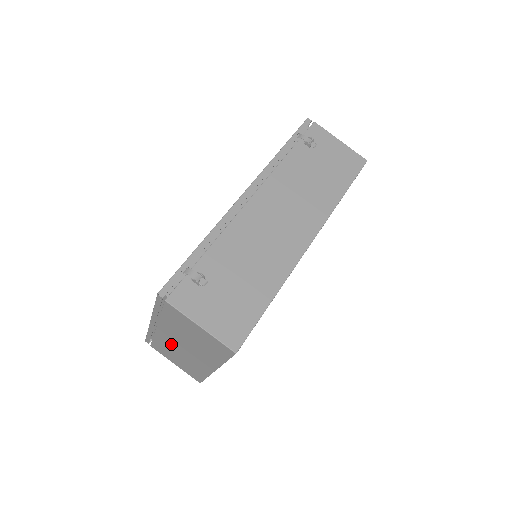
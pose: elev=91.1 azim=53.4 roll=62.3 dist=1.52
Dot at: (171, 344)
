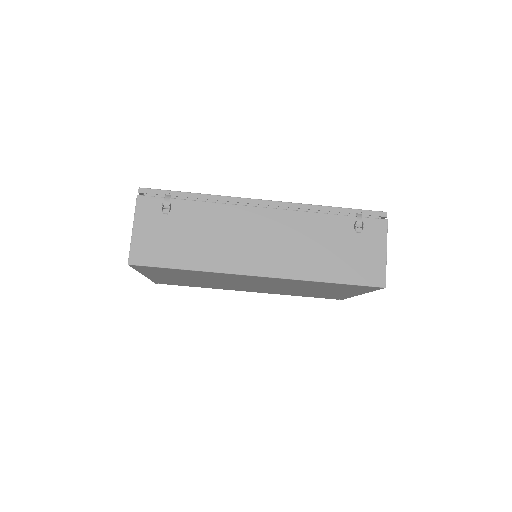
Dot at: occluded
